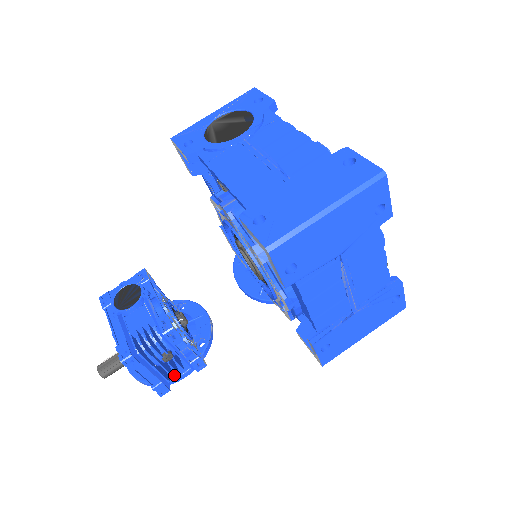
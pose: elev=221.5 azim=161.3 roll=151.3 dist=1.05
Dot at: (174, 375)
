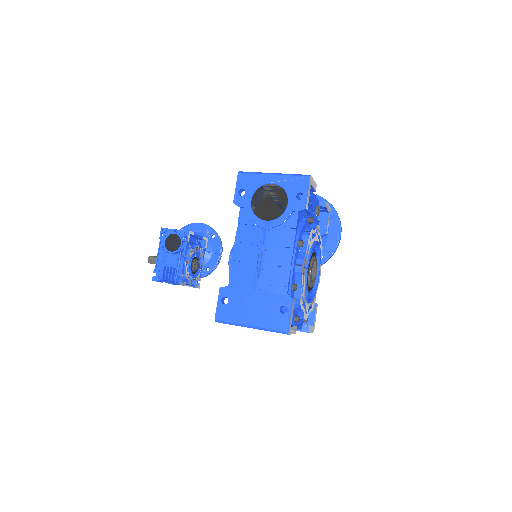
Dot at: occluded
